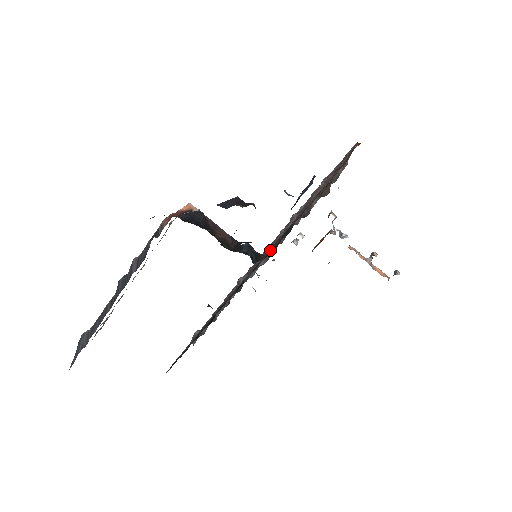
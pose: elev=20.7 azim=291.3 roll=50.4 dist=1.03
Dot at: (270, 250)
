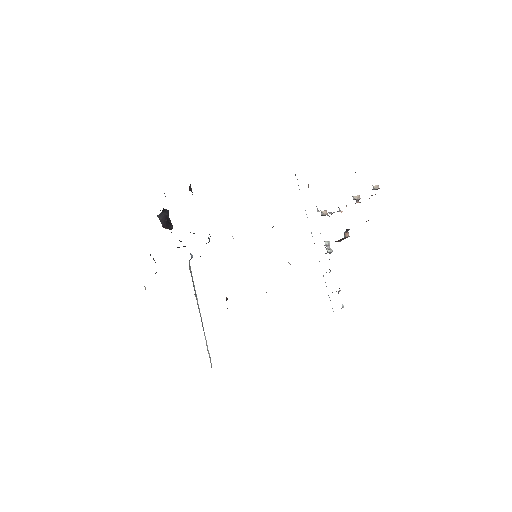
Dot at: occluded
